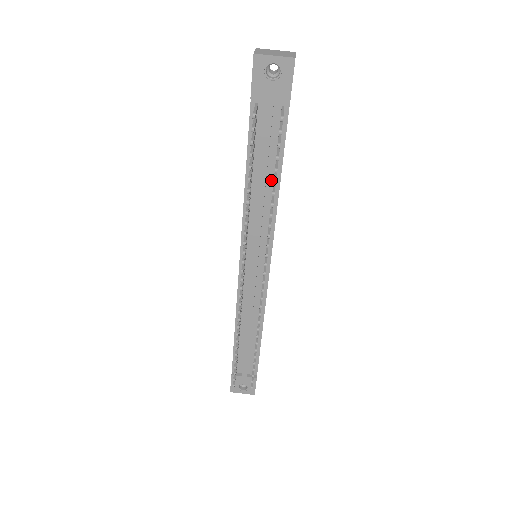
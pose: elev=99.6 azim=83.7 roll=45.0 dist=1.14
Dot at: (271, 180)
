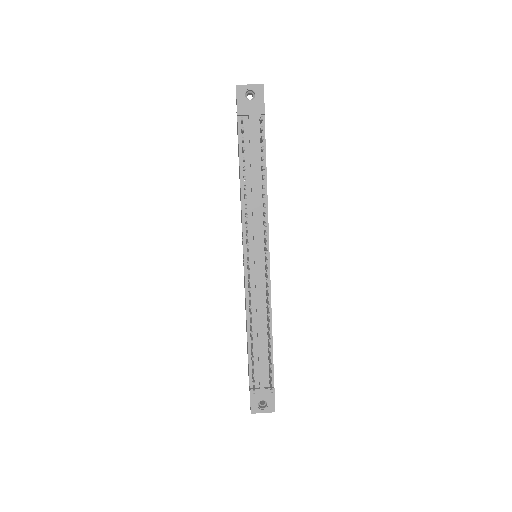
Dot at: (260, 177)
